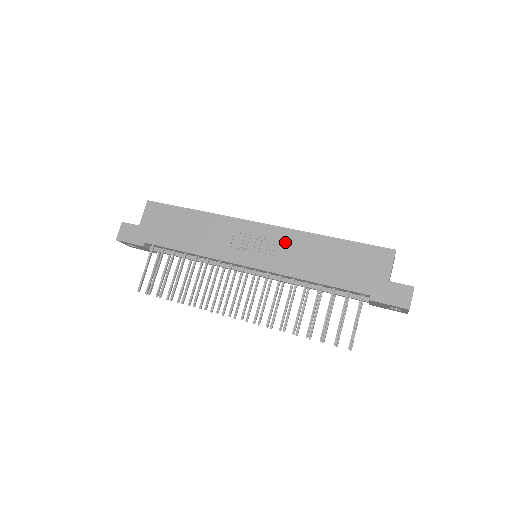
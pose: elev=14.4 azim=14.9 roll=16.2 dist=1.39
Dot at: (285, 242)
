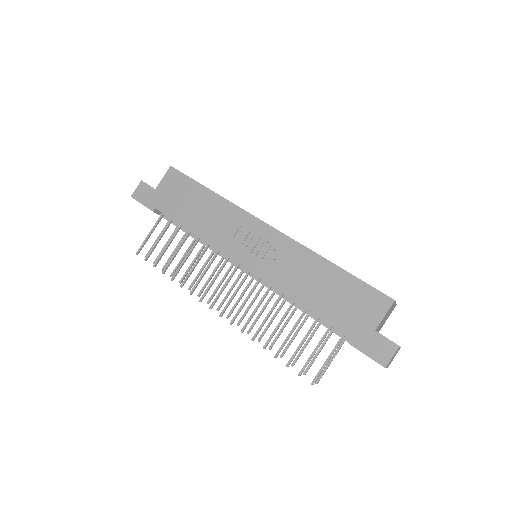
Dot at: (286, 253)
